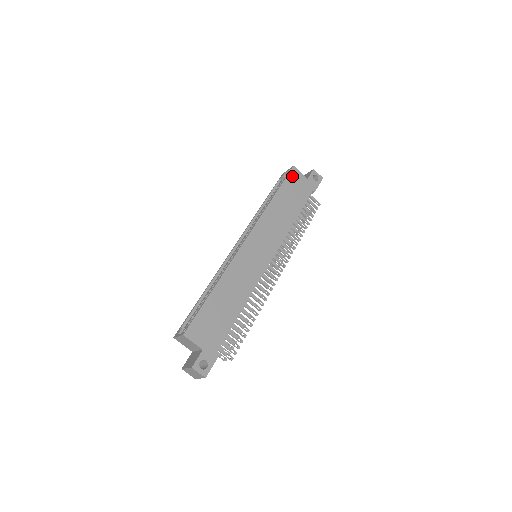
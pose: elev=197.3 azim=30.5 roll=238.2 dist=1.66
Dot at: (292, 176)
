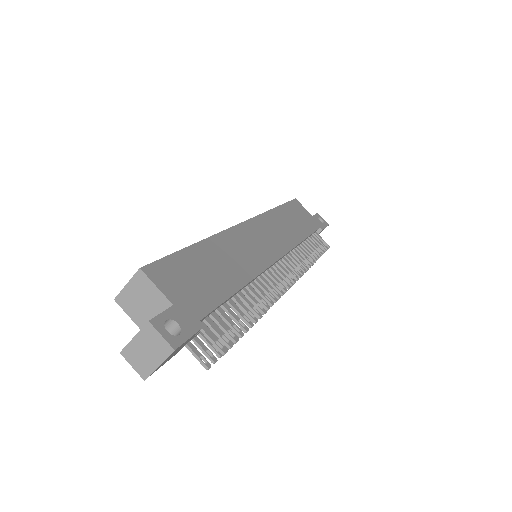
Dot at: (295, 204)
